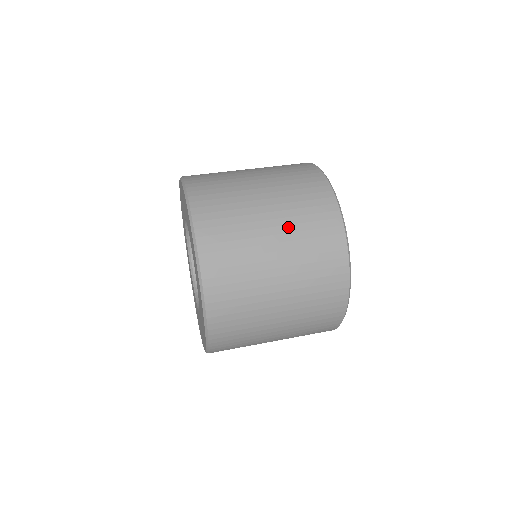
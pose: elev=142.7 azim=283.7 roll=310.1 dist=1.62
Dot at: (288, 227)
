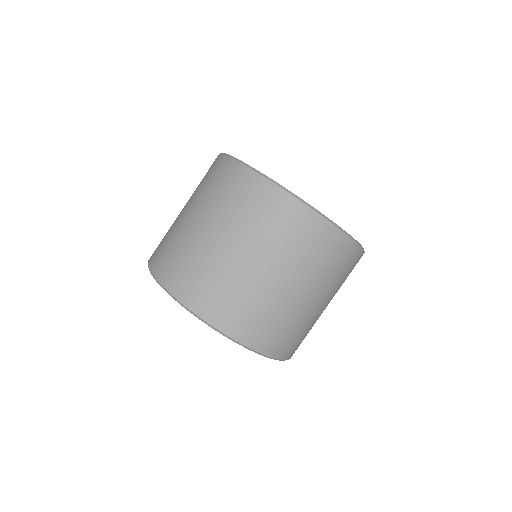
Dot at: (331, 292)
